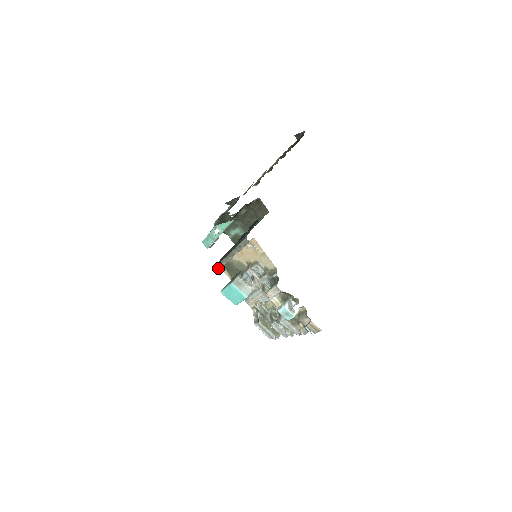
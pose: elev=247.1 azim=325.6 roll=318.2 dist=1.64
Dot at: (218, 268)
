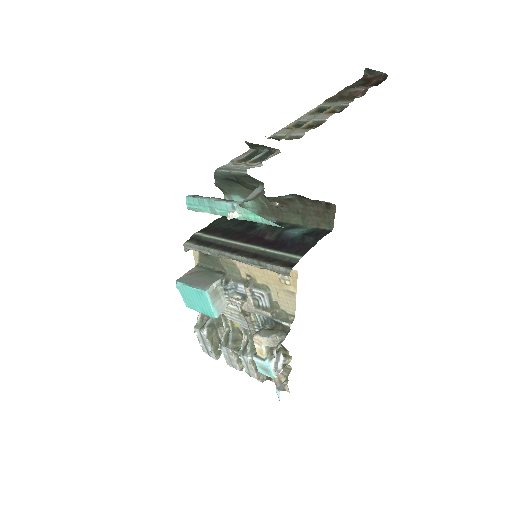
Dot at: (191, 248)
